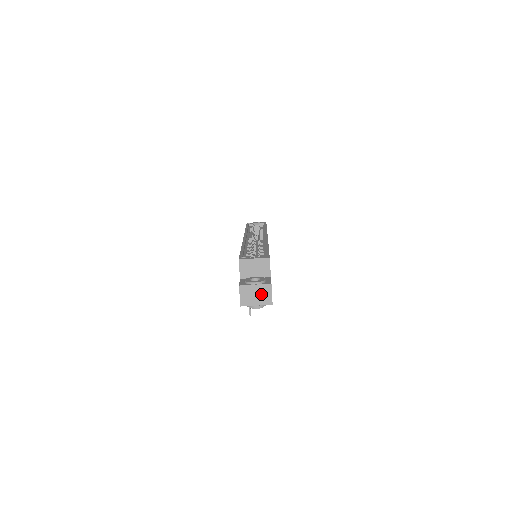
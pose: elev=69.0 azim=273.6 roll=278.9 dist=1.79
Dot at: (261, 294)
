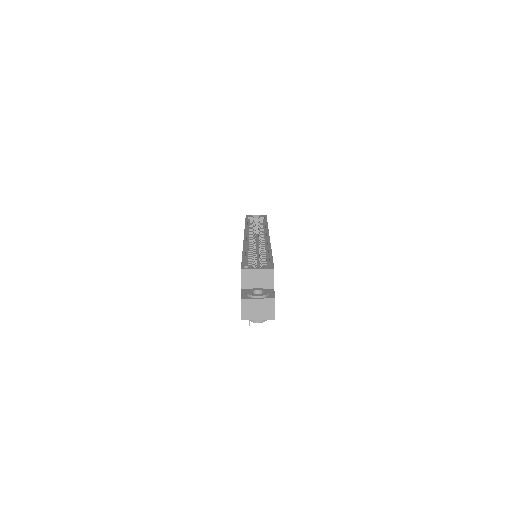
Dot at: (264, 309)
